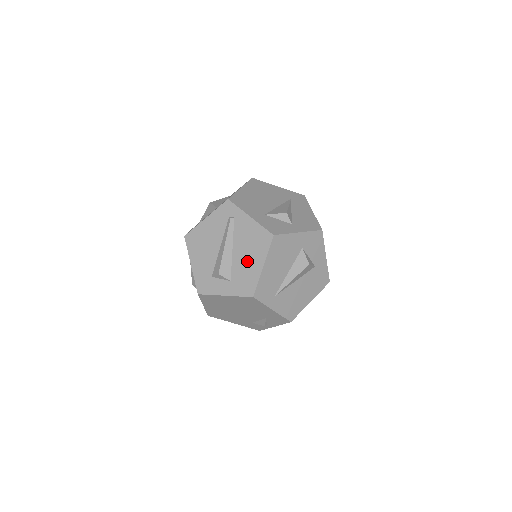
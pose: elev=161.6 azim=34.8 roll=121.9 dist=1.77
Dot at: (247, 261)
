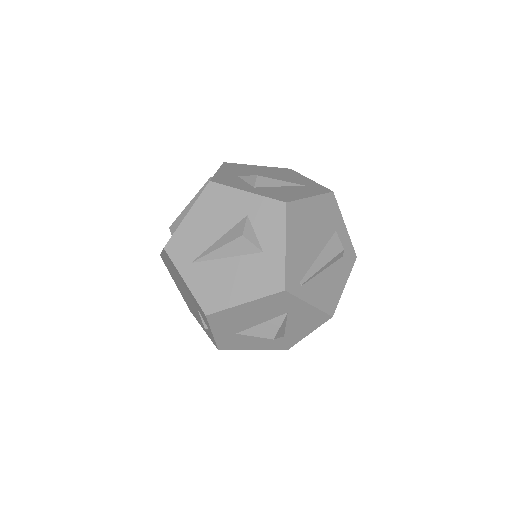
Dot at: occluded
